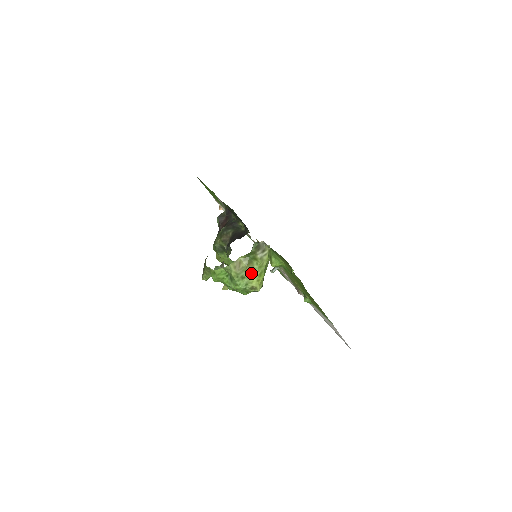
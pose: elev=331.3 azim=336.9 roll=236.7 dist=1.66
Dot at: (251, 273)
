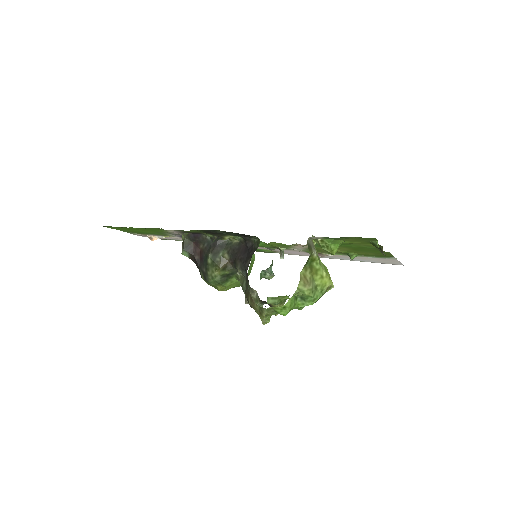
Dot at: (319, 277)
